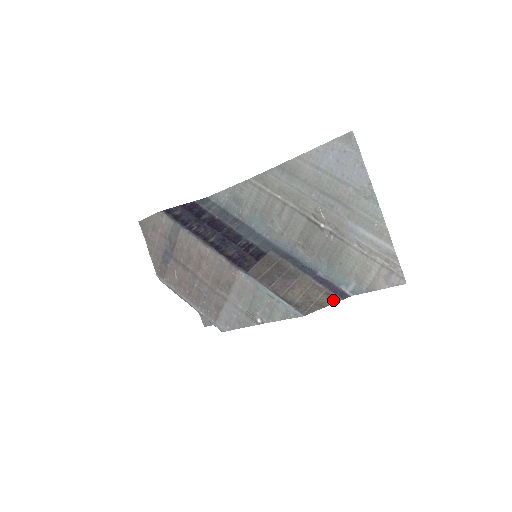
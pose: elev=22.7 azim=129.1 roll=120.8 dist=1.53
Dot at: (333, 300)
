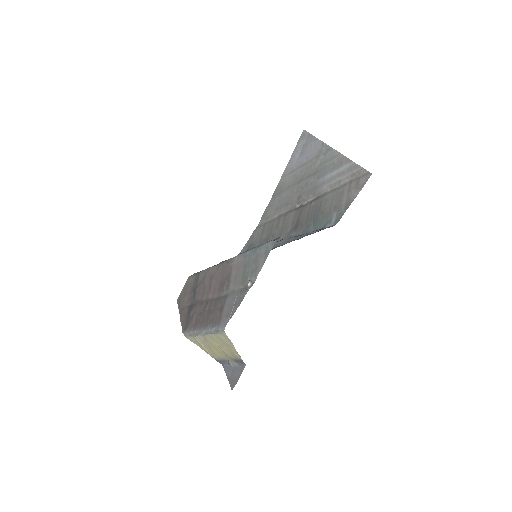
Dot at: occluded
